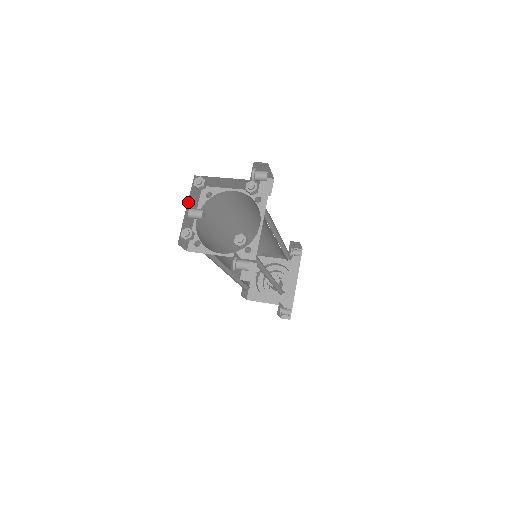
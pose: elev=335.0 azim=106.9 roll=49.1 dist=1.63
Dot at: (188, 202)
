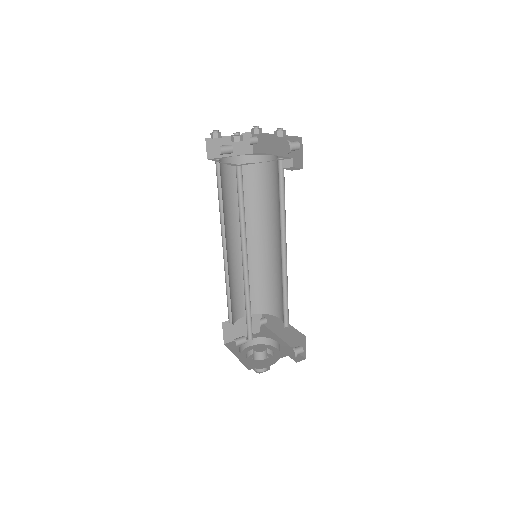
Dot at: occluded
